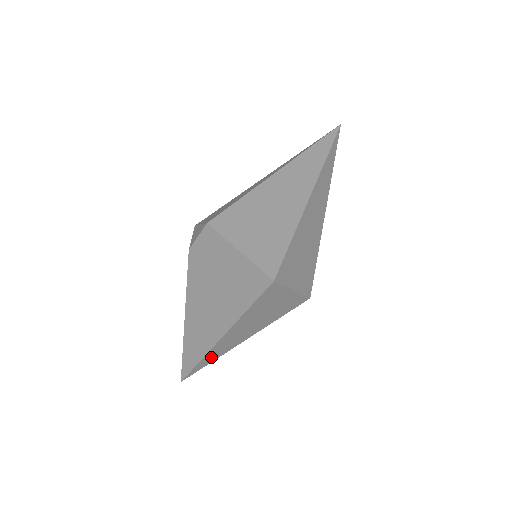
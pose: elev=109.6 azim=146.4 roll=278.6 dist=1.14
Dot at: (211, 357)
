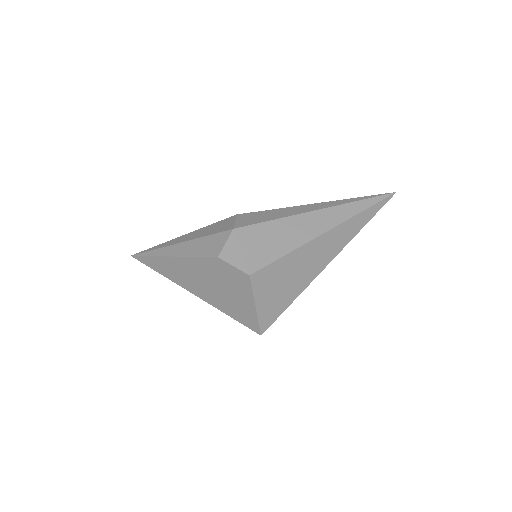
Dot at: occluded
